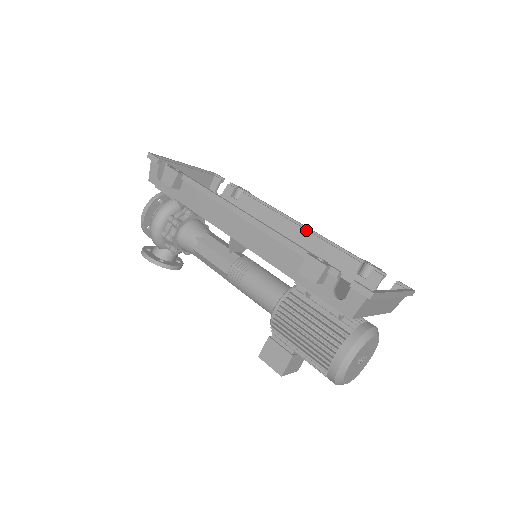
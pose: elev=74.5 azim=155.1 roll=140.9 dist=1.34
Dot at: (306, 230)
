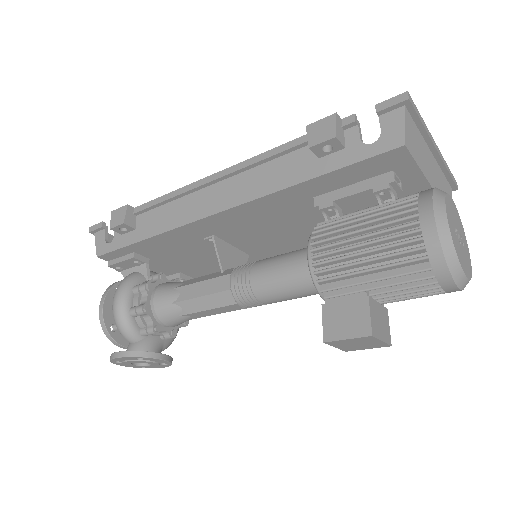
Dot at: occluded
